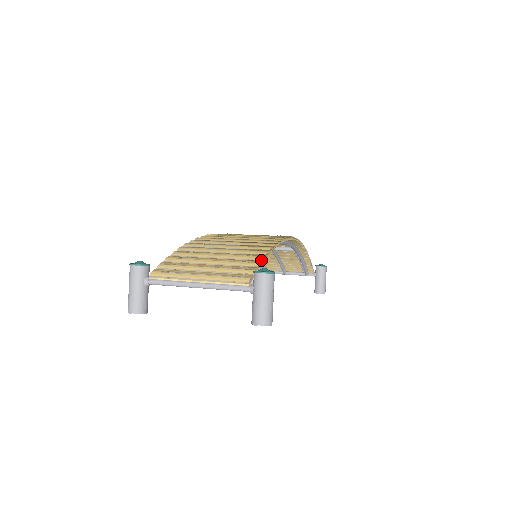
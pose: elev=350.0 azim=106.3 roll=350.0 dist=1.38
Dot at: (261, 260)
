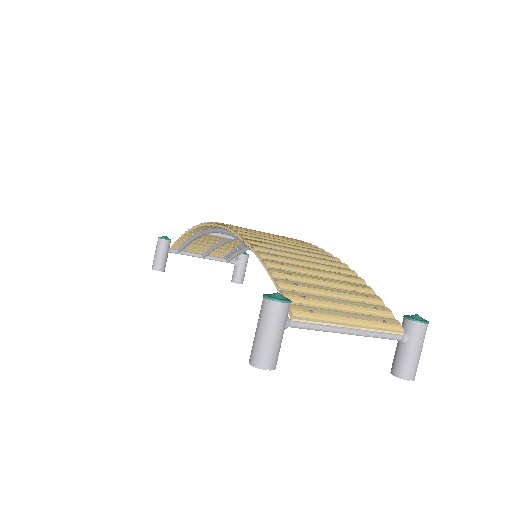
Dot at: (375, 294)
